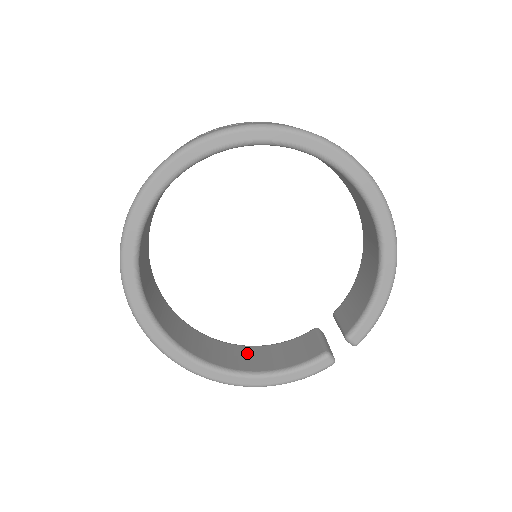
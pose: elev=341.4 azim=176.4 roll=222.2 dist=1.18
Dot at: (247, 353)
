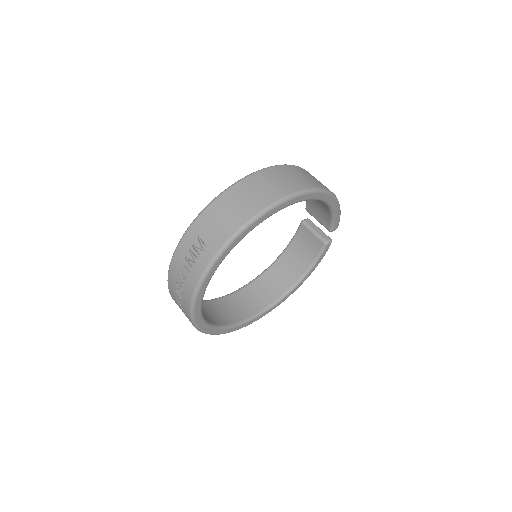
Dot at: (282, 268)
